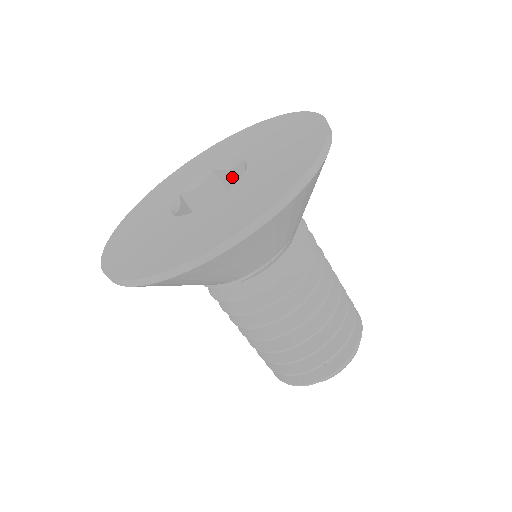
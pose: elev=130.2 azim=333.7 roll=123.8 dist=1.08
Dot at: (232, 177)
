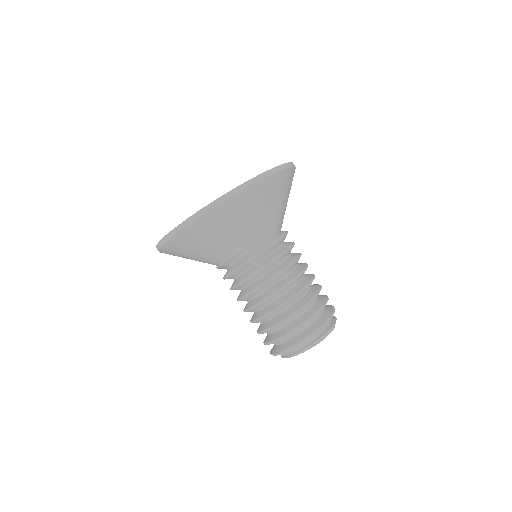
Dot at: occluded
